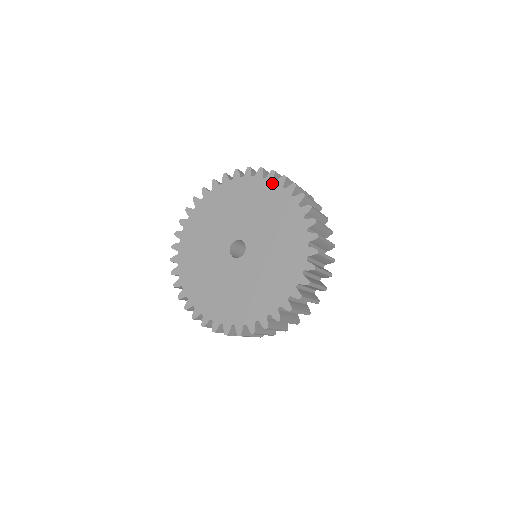
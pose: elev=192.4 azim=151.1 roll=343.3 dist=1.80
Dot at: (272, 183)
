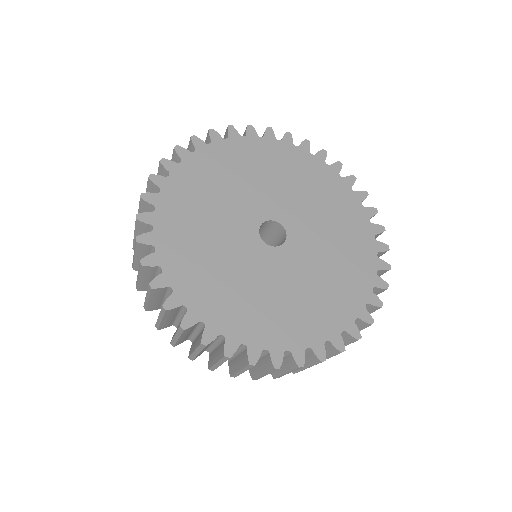
Dot at: (277, 142)
